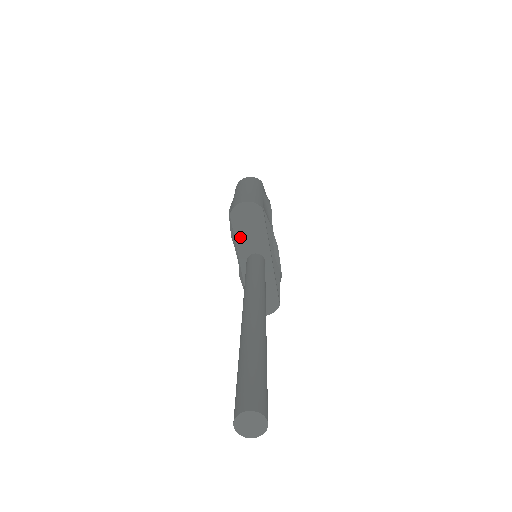
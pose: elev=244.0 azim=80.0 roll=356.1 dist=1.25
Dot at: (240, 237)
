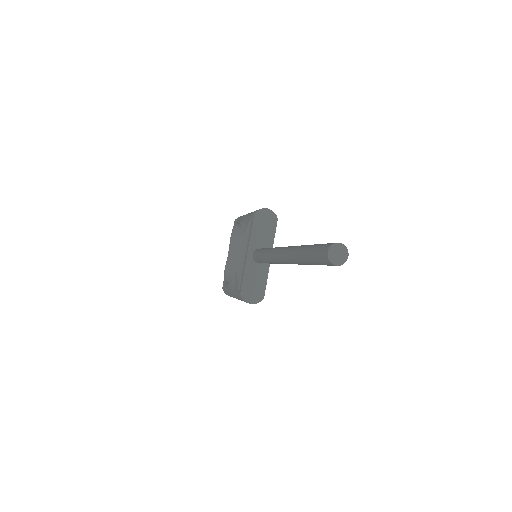
Dot at: (255, 233)
